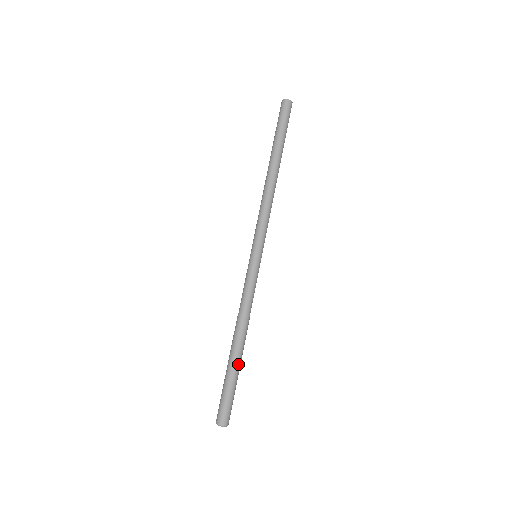
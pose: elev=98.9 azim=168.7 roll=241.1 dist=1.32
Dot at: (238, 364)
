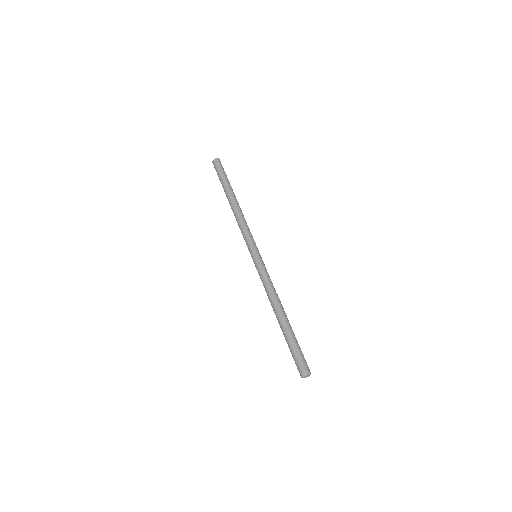
Dot at: (289, 328)
